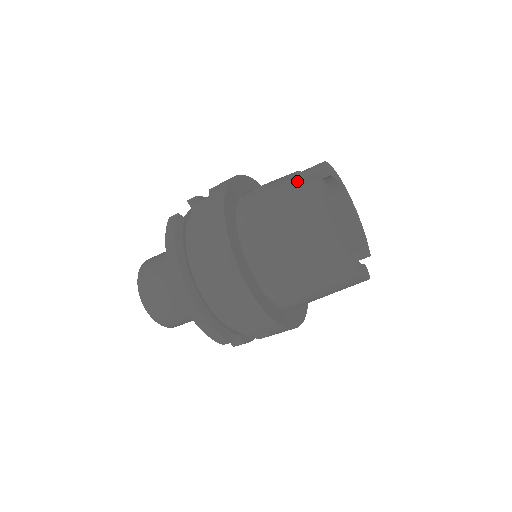
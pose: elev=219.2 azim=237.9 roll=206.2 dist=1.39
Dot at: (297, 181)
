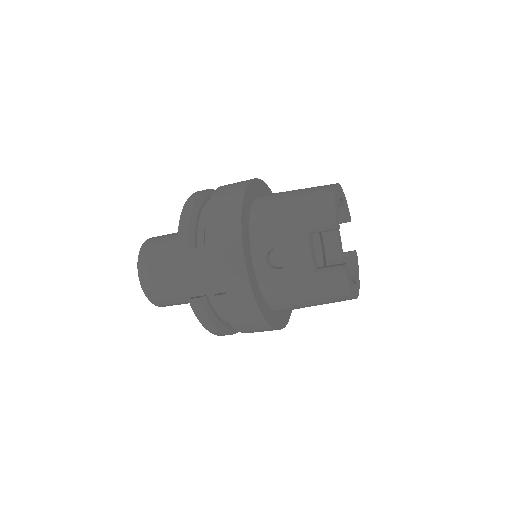
Dot at: (313, 252)
